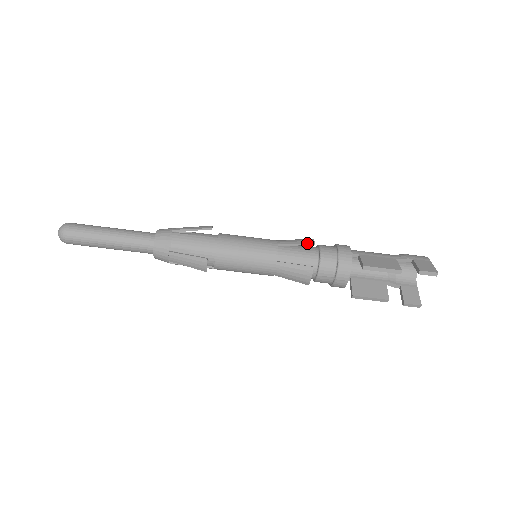
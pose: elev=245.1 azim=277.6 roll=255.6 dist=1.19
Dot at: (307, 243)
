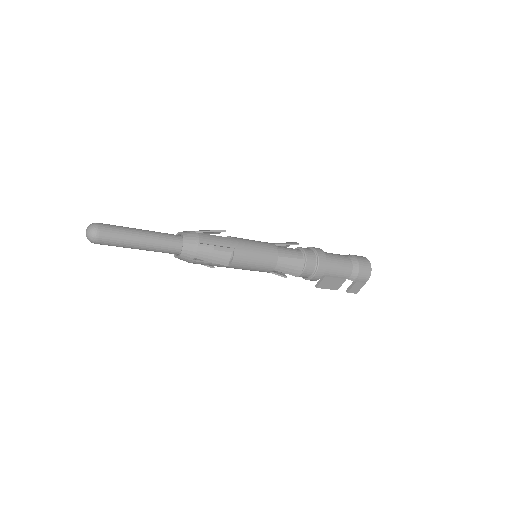
Dot at: occluded
